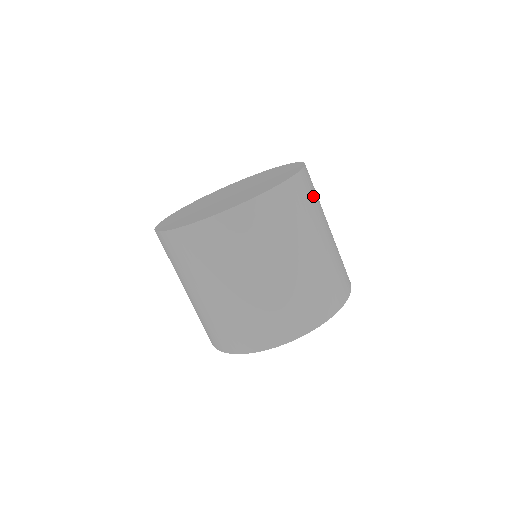
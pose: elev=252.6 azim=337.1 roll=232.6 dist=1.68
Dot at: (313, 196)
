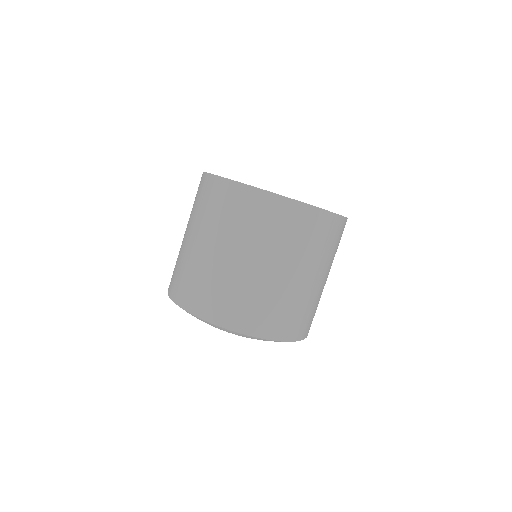
Dot at: (310, 236)
